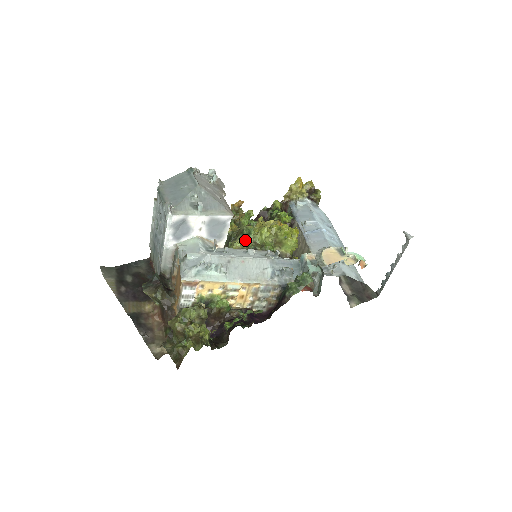
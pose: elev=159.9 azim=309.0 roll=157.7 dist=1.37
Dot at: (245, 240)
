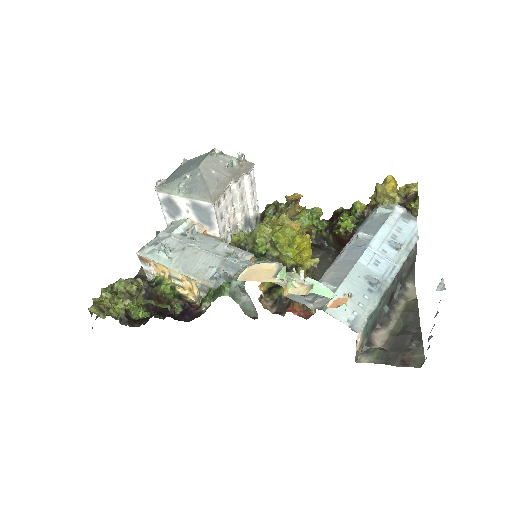
Dot at: (243, 235)
